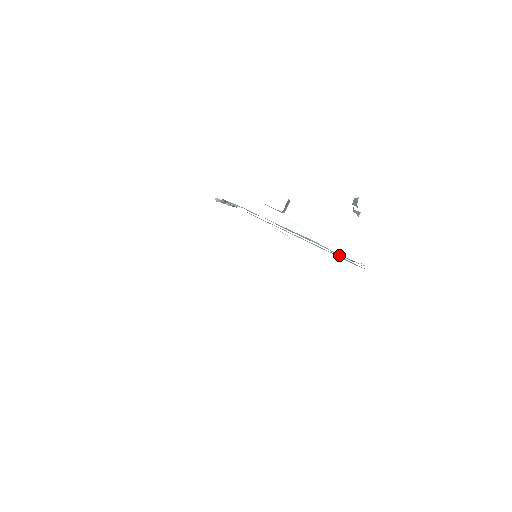
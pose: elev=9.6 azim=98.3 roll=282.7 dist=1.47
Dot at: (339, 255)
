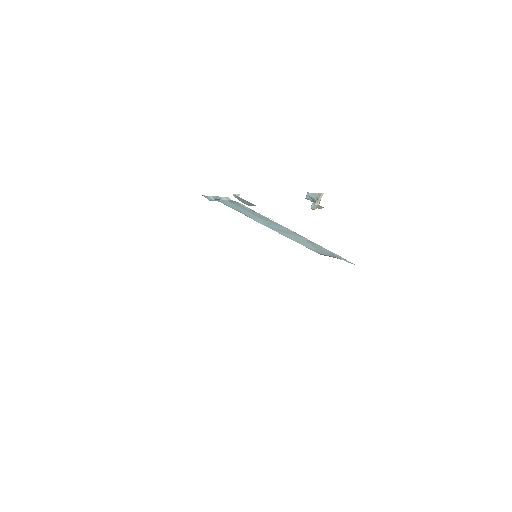
Dot at: (310, 248)
